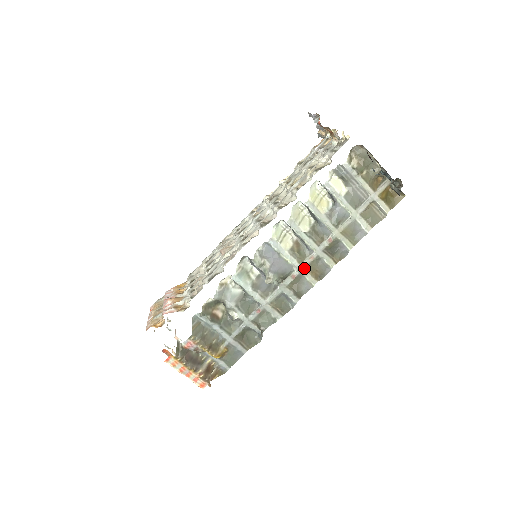
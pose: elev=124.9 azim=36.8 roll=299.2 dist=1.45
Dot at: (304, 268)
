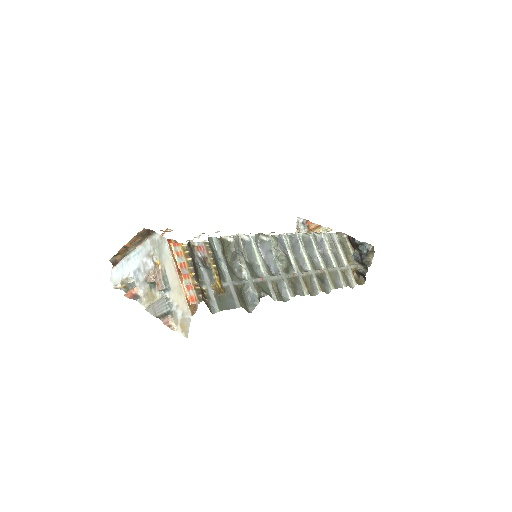
Dot at: (301, 275)
